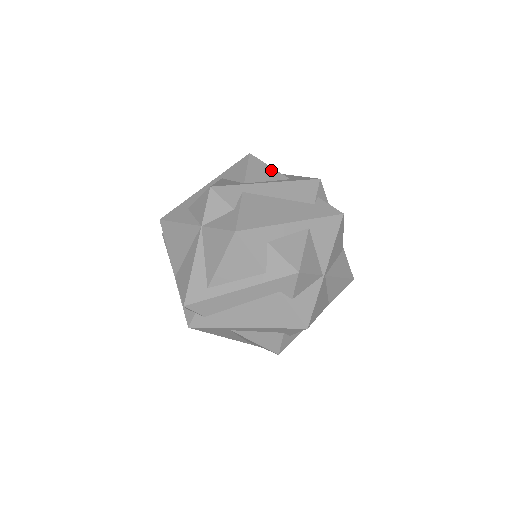
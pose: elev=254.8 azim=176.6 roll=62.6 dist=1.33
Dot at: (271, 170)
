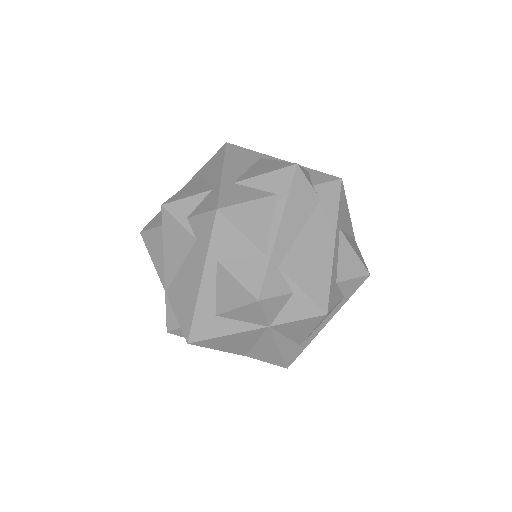
Dot at: (256, 206)
